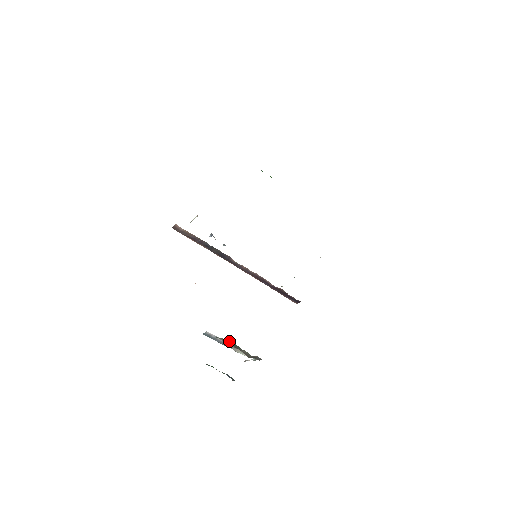
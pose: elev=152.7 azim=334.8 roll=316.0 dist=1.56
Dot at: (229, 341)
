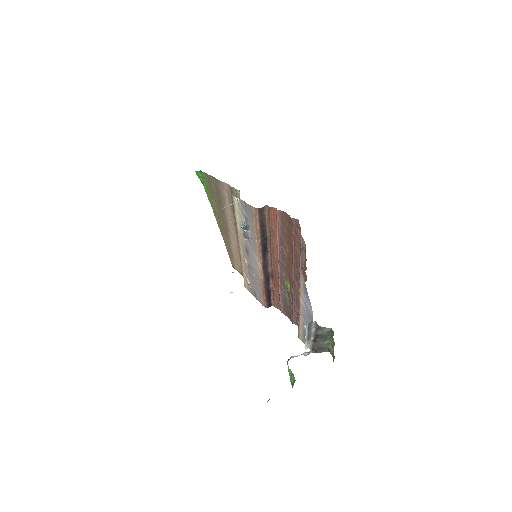
Dot at: (326, 331)
